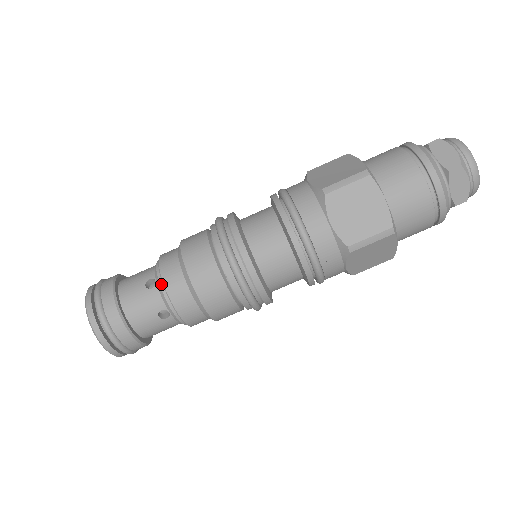
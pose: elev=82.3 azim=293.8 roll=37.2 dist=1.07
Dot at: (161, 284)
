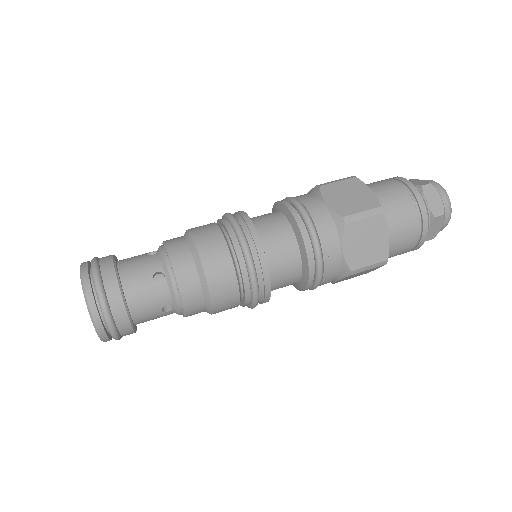
Dot at: (163, 249)
